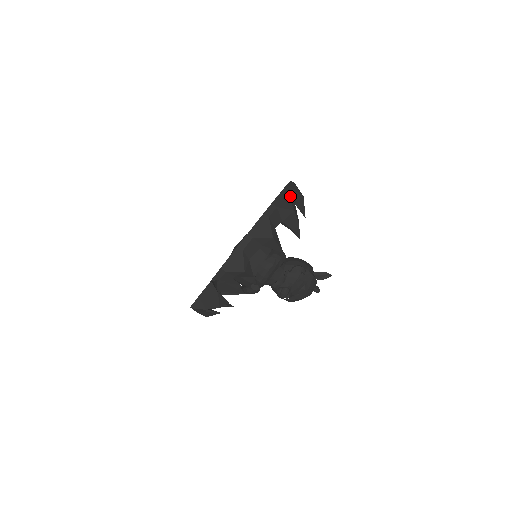
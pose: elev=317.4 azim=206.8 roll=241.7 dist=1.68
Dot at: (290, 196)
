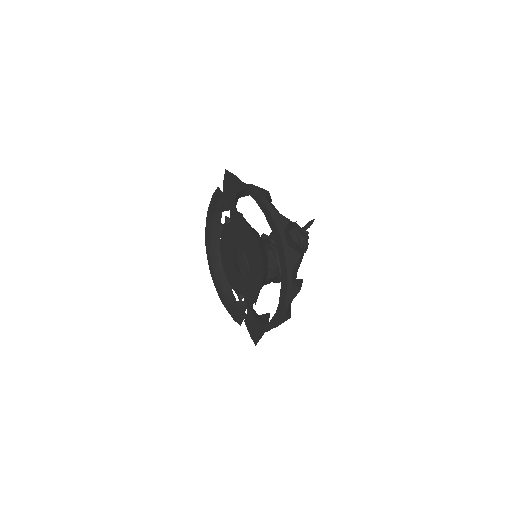
Dot at: (289, 243)
